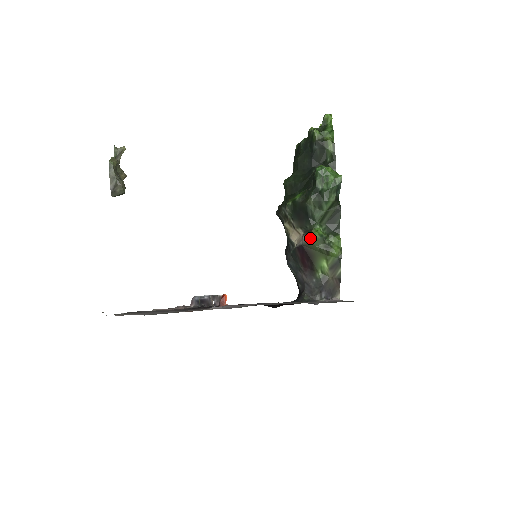
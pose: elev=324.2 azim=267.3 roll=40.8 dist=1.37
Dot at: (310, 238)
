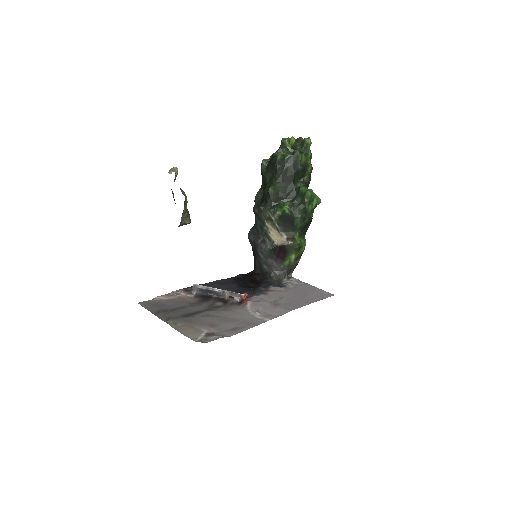
Dot at: (295, 243)
